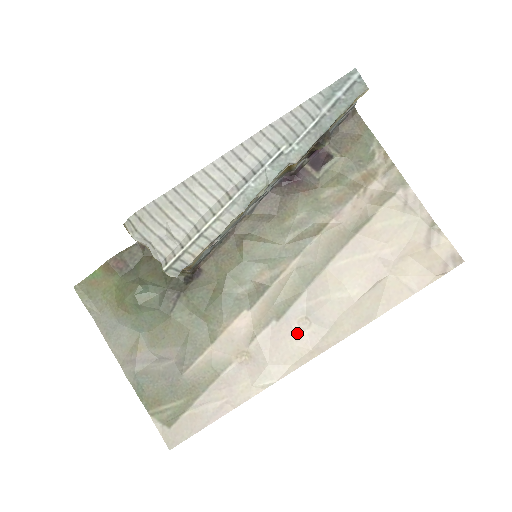
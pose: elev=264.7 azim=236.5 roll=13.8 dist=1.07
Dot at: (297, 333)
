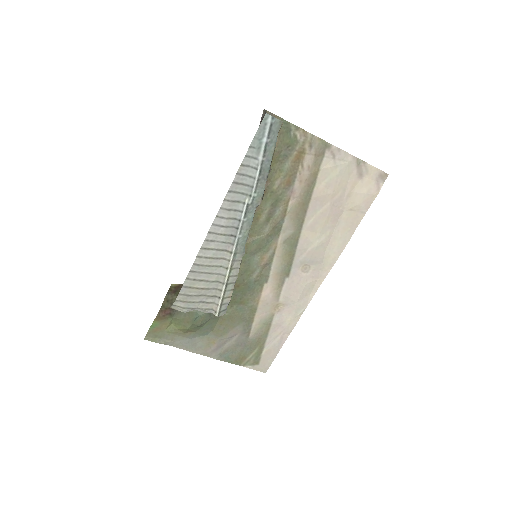
Dot at: (304, 276)
